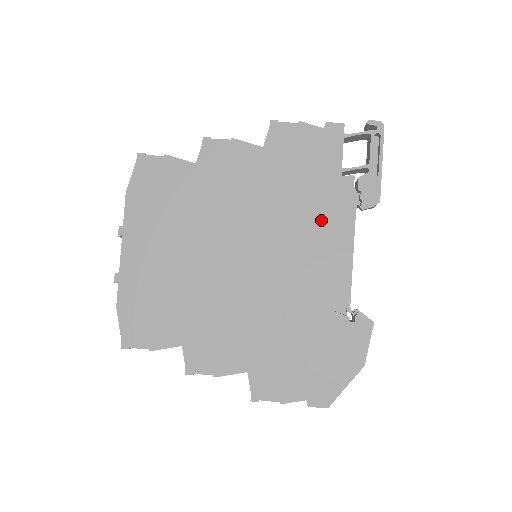
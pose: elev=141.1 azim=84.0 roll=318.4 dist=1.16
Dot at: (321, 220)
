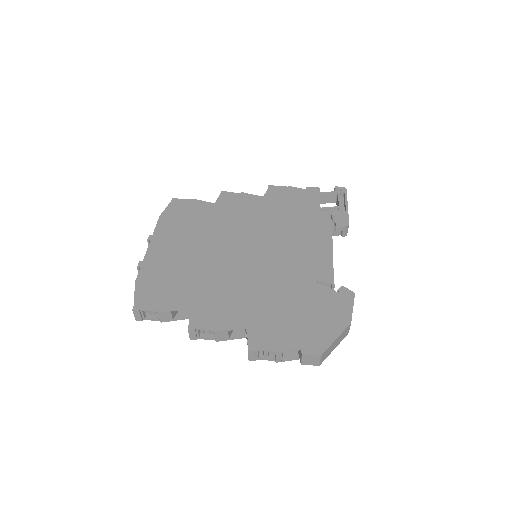
Dot at: (306, 233)
